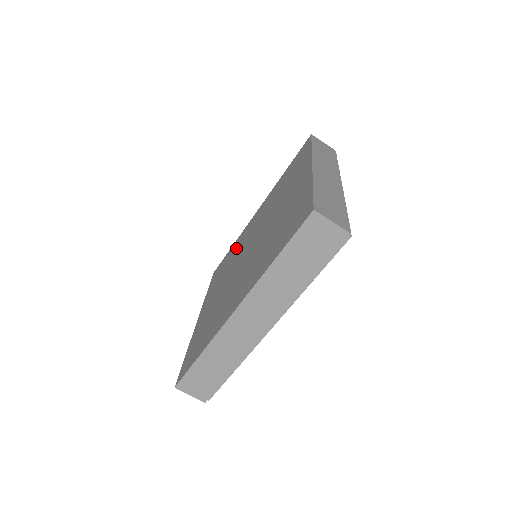
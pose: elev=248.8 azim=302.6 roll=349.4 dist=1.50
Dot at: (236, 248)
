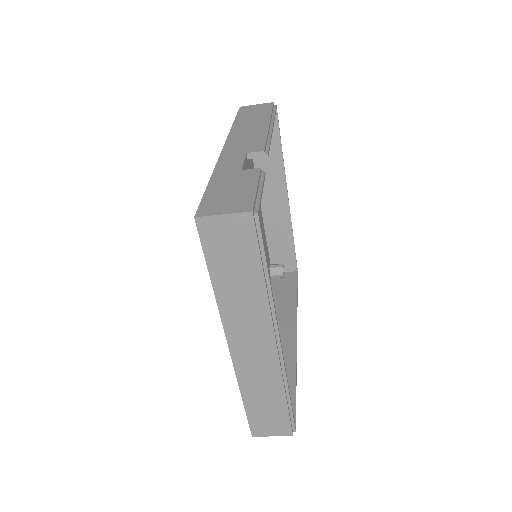
Dot at: occluded
